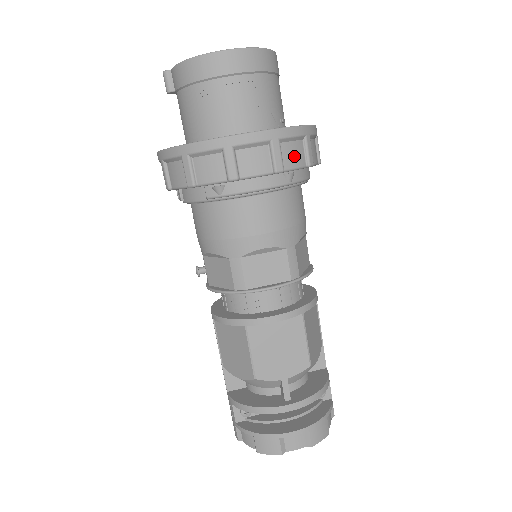
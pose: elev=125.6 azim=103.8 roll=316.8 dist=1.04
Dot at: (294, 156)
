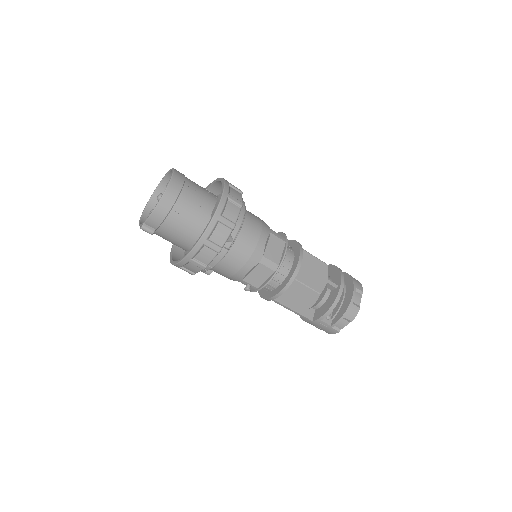
Dot at: (236, 195)
